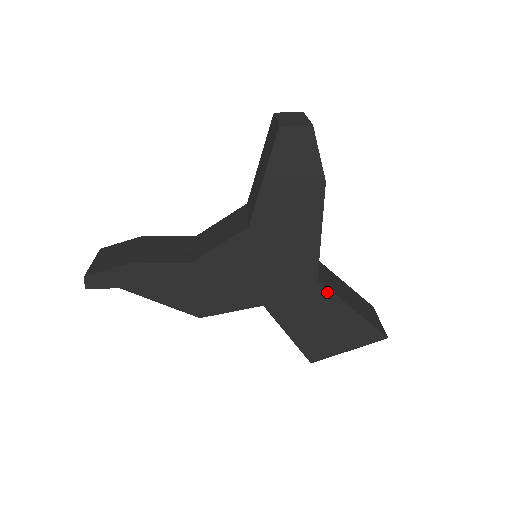
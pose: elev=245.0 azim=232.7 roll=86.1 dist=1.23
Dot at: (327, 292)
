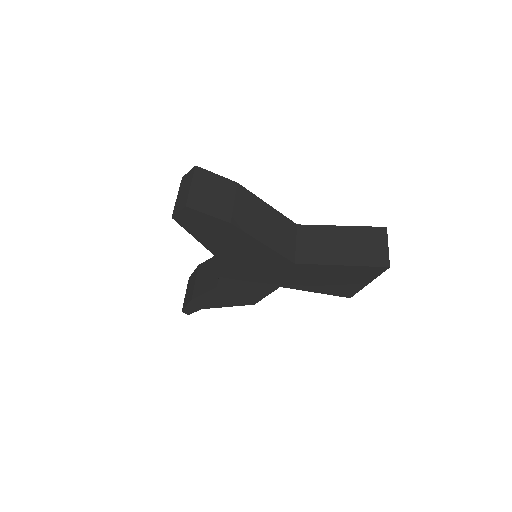
Dot at: (309, 266)
